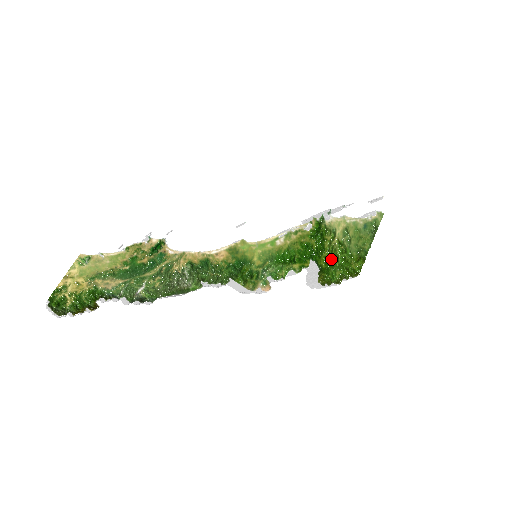
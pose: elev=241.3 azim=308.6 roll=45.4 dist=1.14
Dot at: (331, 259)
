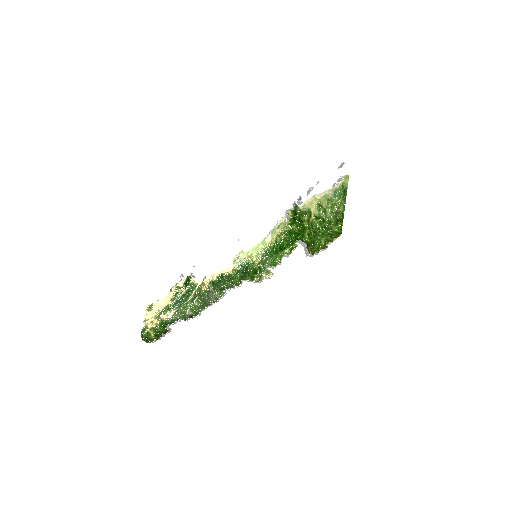
Dot at: (313, 233)
